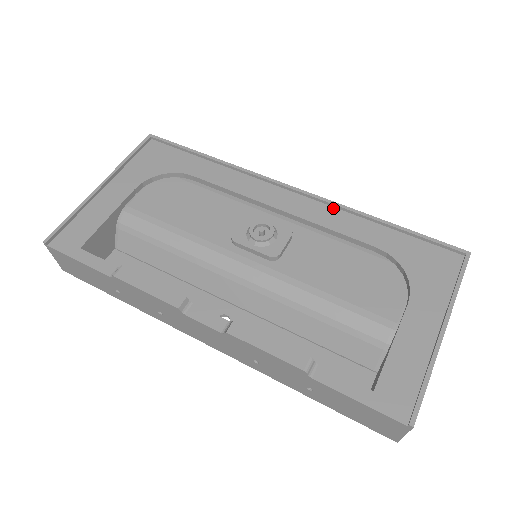
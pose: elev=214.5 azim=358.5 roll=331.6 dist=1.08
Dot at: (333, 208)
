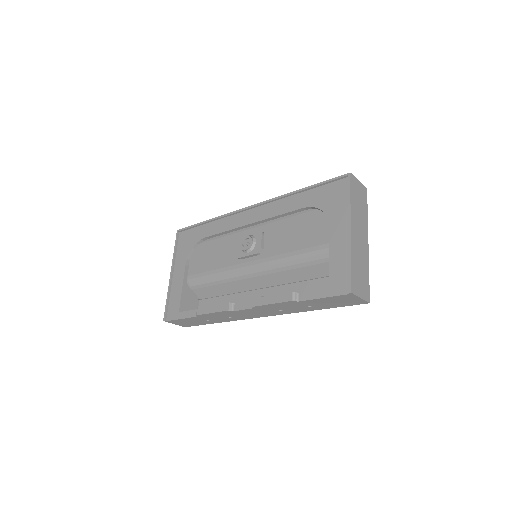
Dot at: (275, 202)
